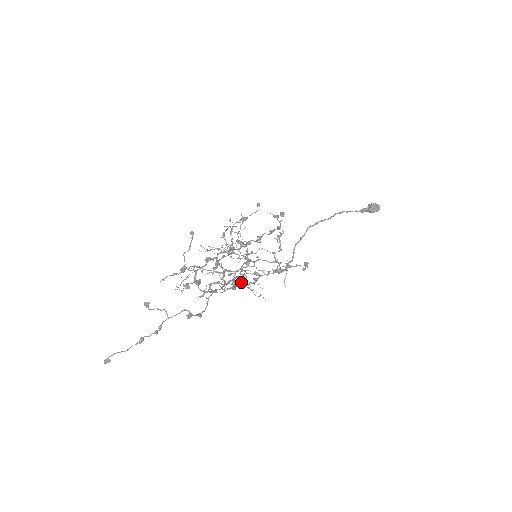
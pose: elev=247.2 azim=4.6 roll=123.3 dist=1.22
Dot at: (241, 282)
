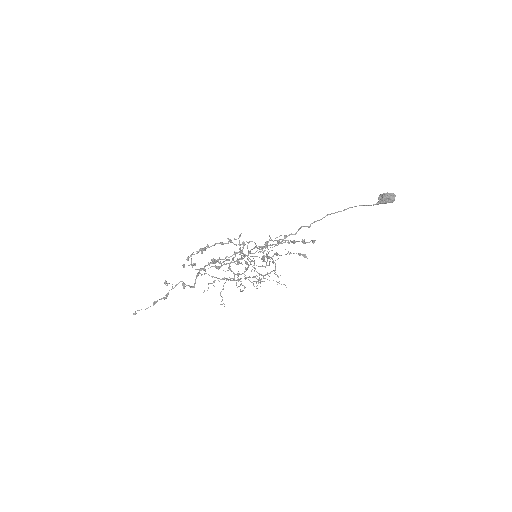
Dot at: occluded
